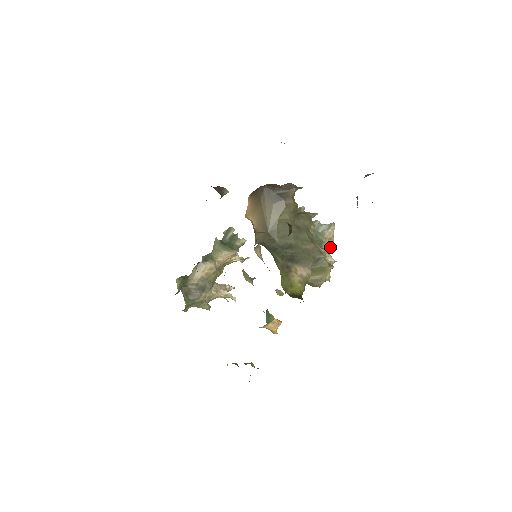
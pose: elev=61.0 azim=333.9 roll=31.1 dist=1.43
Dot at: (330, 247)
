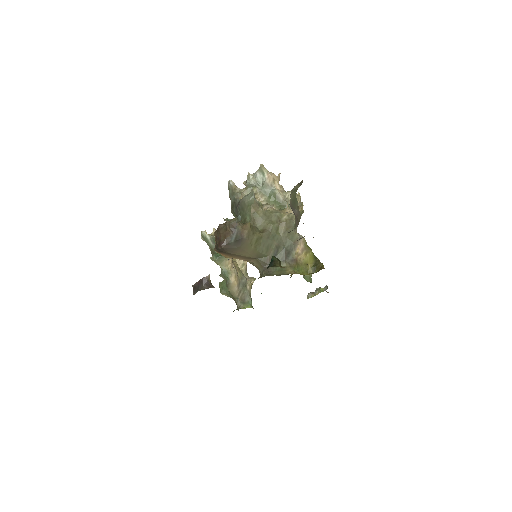
Dot at: (278, 182)
